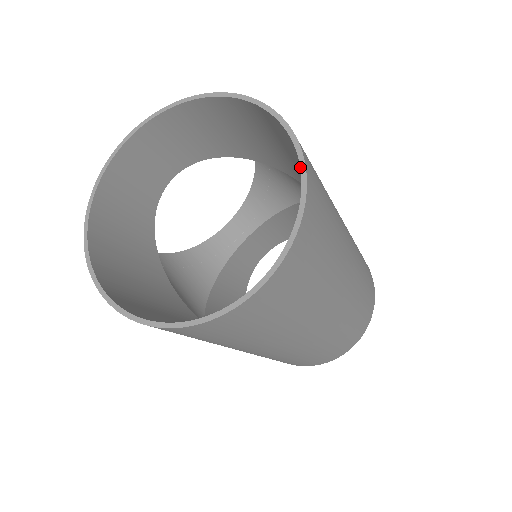
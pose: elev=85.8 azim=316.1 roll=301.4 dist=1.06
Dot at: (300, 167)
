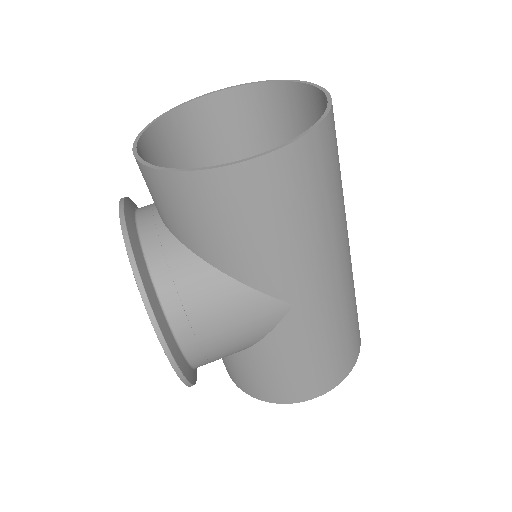
Dot at: (260, 82)
